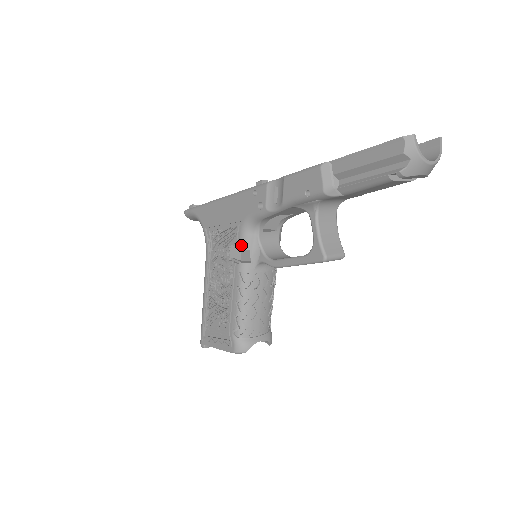
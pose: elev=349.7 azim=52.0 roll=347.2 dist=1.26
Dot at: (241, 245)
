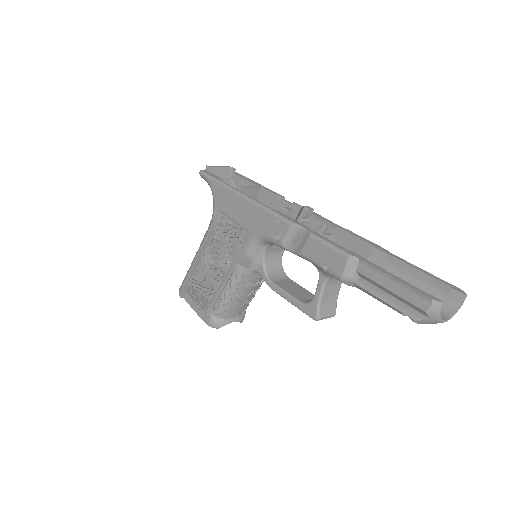
Dot at: (246, 251)
